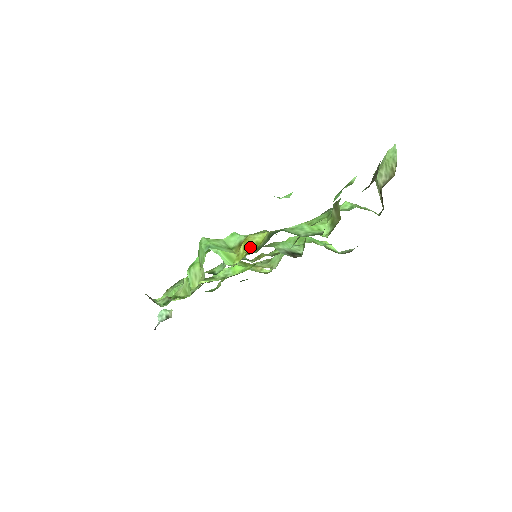
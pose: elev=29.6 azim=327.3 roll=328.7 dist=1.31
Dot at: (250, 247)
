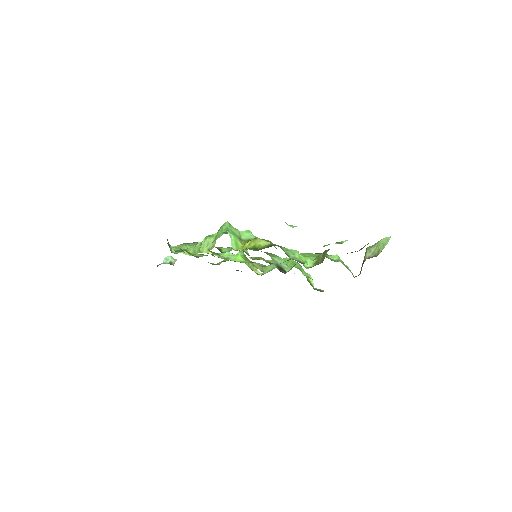
Dot at: (254, 246)
